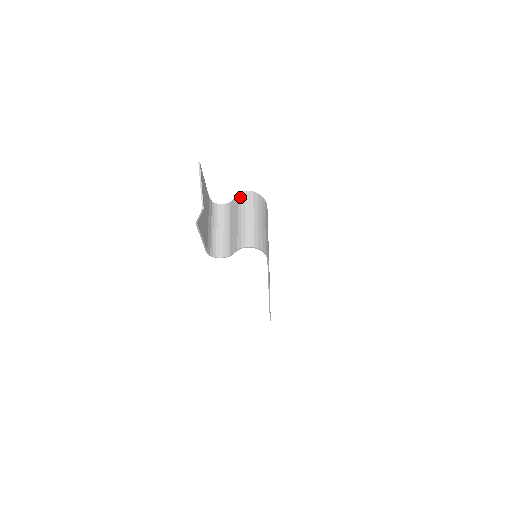
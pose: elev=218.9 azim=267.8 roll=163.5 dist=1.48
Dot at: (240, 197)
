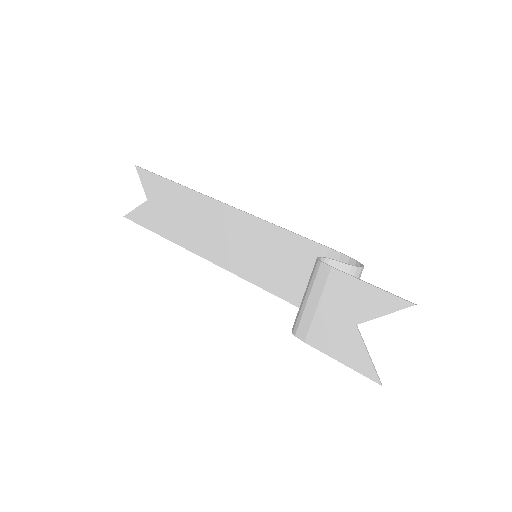
Dot at: (355, 273)
